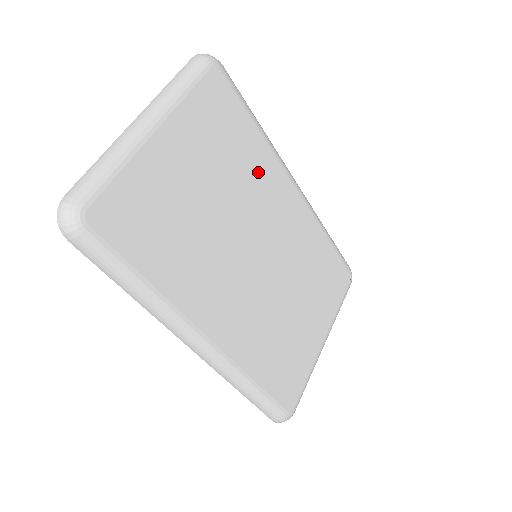
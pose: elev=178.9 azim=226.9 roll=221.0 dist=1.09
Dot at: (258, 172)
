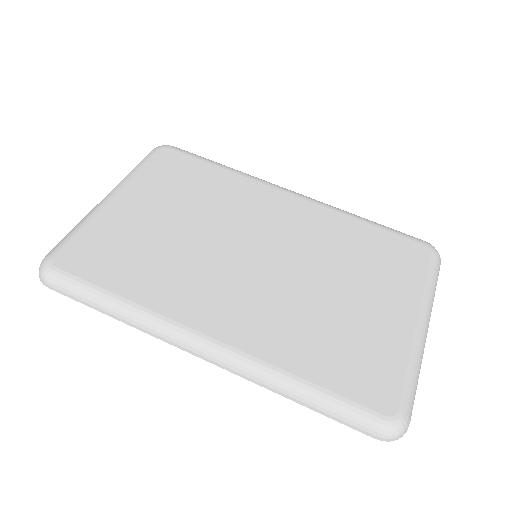
Dot at: (234, 195)
